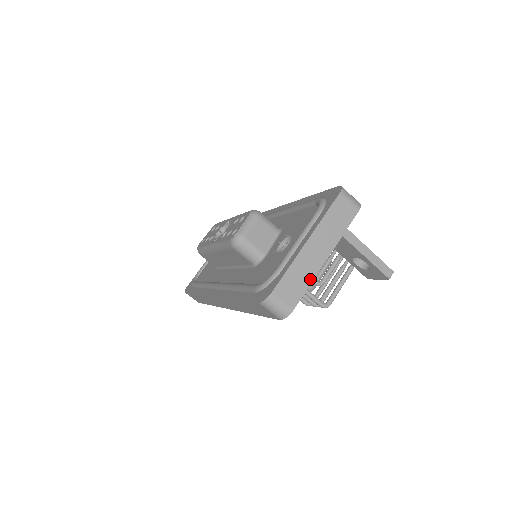
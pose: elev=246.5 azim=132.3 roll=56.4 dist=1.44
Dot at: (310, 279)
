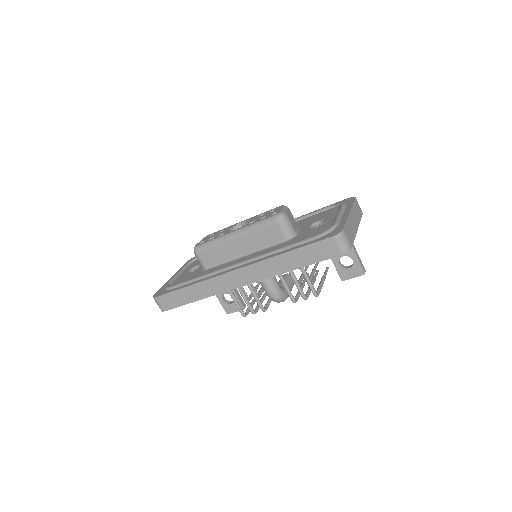
Dot at: (354, 235)
